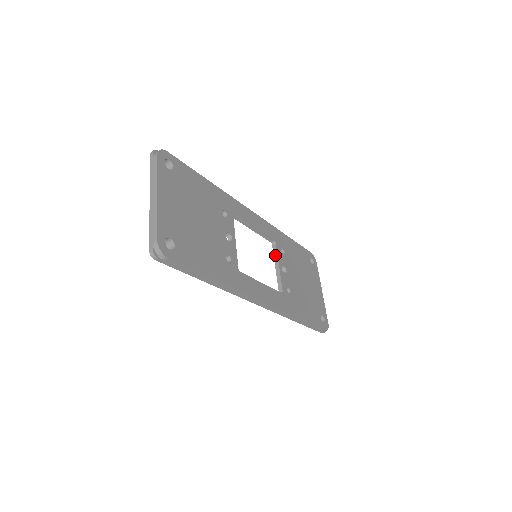
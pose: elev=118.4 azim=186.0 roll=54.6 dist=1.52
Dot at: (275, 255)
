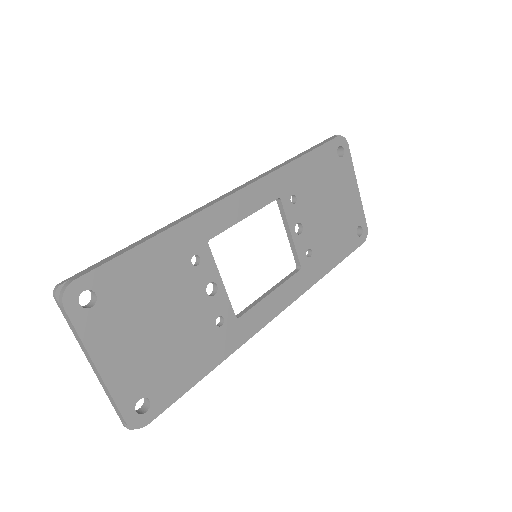
Dot at: (283, 217)
